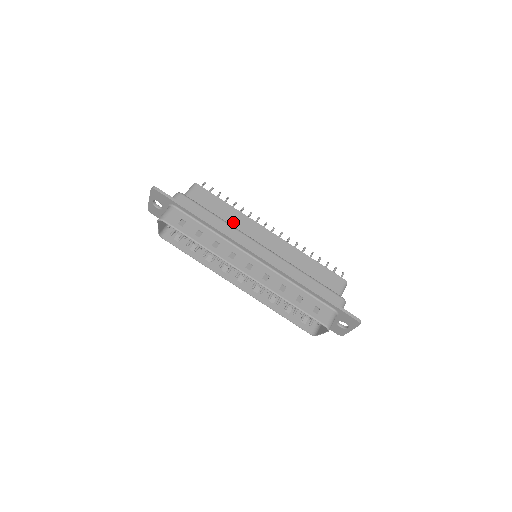
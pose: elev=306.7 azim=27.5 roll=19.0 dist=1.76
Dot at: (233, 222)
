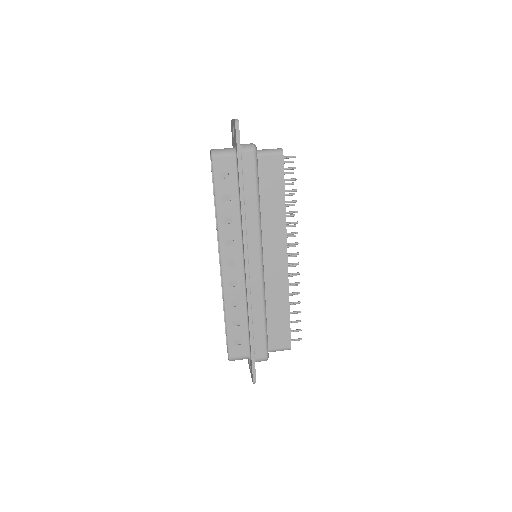
Dot at: (268, 217)
